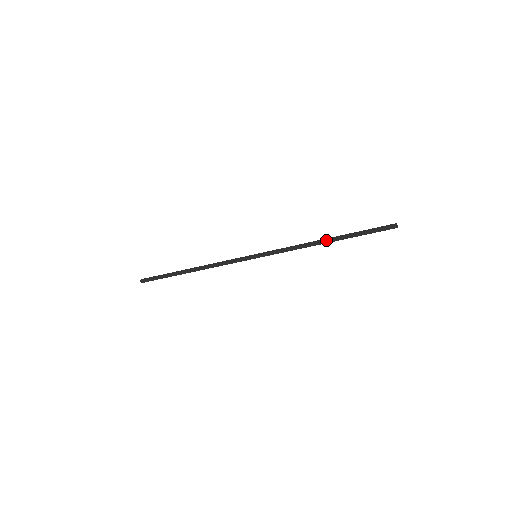
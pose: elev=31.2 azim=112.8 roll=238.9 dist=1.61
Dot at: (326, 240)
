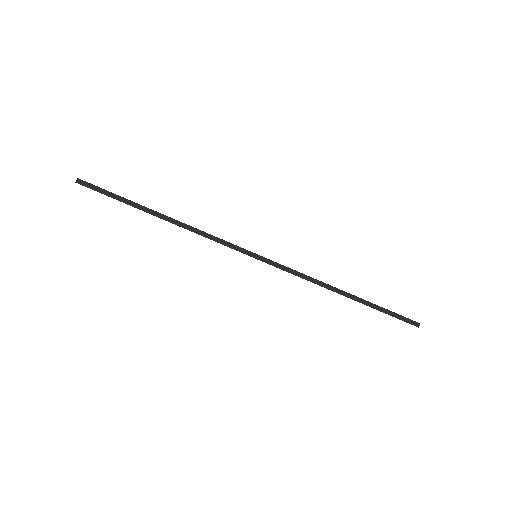
Dot at: (345, 292)
